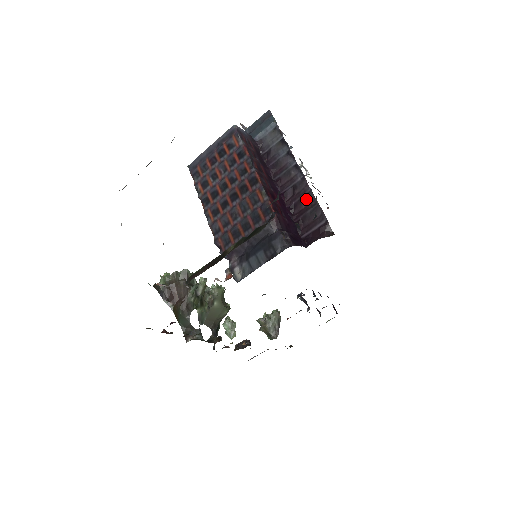
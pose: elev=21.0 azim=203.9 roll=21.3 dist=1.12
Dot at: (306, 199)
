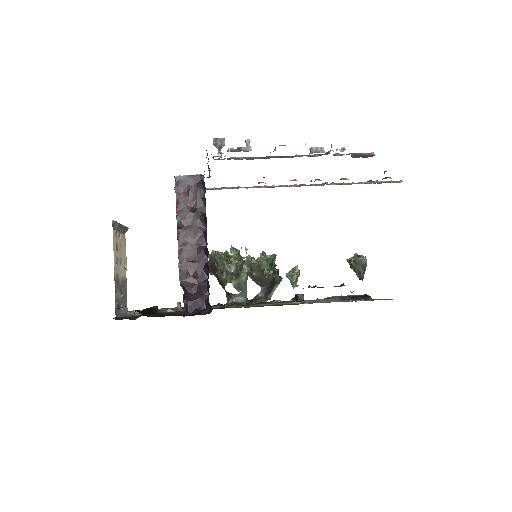
Dot at: (207, 267)
